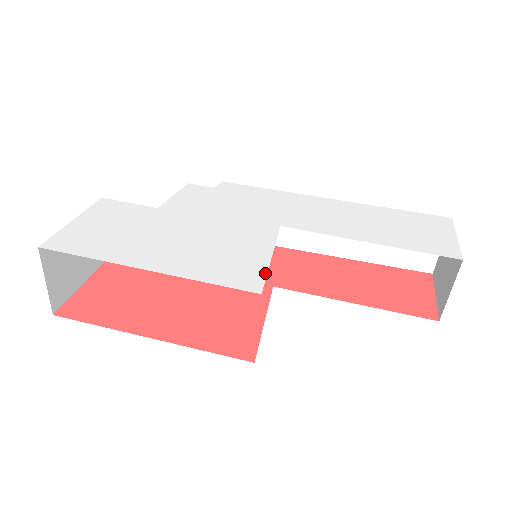
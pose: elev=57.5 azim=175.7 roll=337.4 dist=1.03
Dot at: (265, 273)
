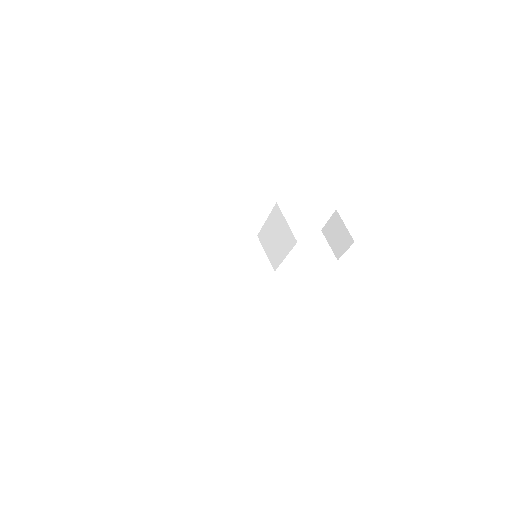
Dot at: occluded
